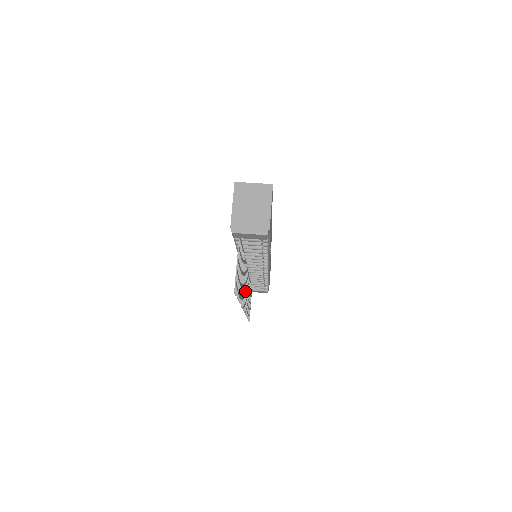
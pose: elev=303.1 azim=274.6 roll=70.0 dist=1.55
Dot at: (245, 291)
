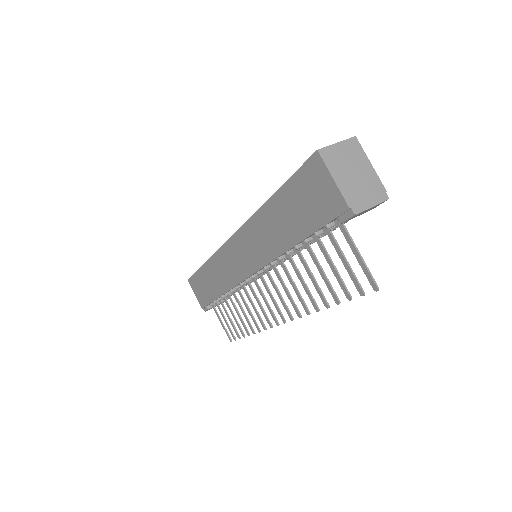
Dot at: (275, 300)
